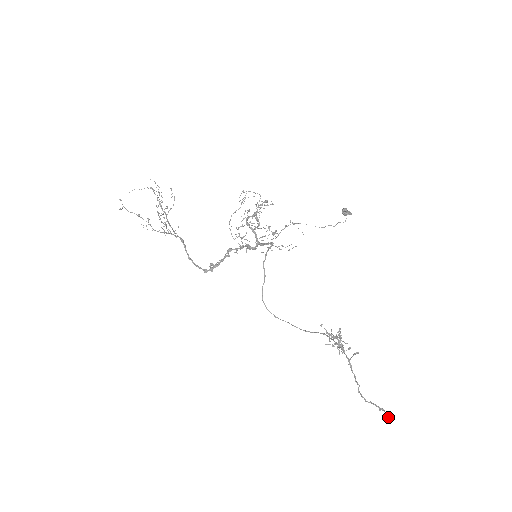
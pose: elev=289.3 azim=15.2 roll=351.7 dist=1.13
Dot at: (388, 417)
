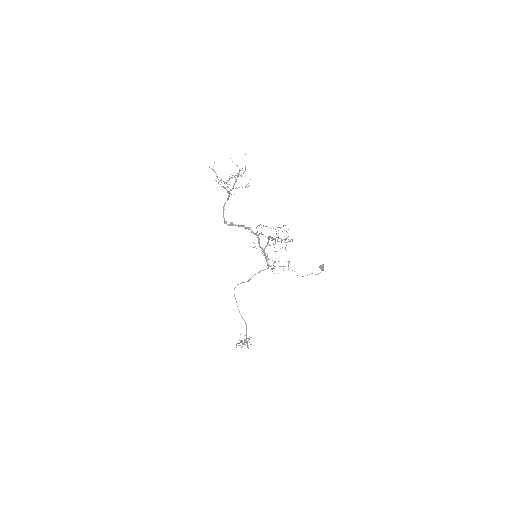
Dot at: occluded
